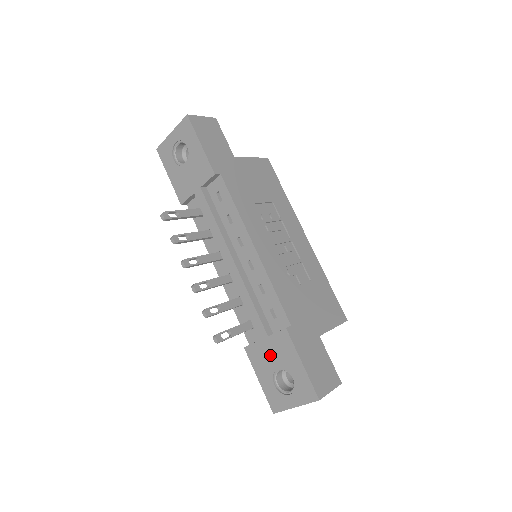
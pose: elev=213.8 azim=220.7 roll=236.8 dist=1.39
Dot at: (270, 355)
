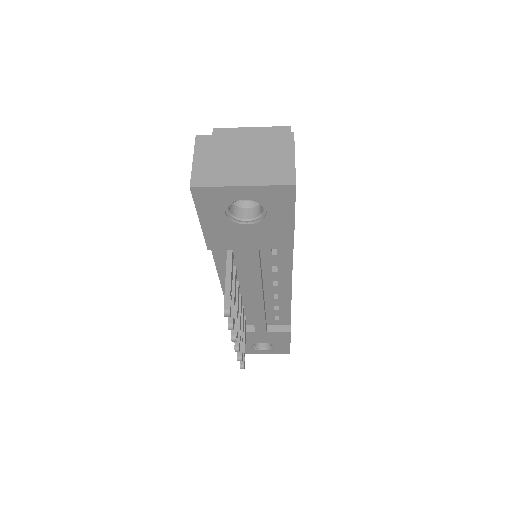
Dot at: (260, 338)
